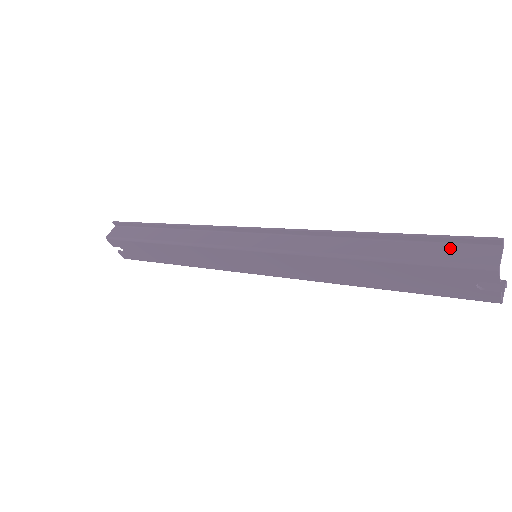
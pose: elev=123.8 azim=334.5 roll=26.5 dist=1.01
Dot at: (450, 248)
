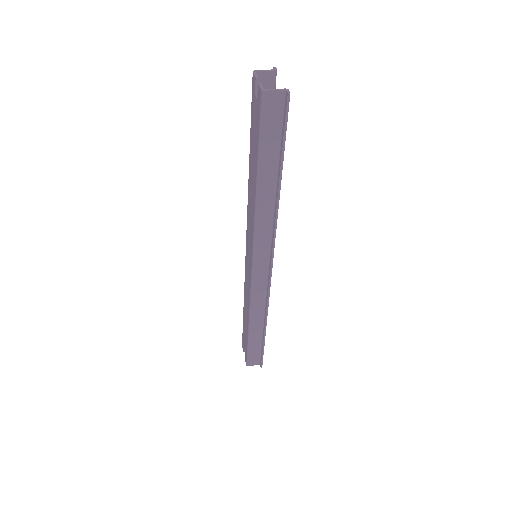
Dot at: occluded
